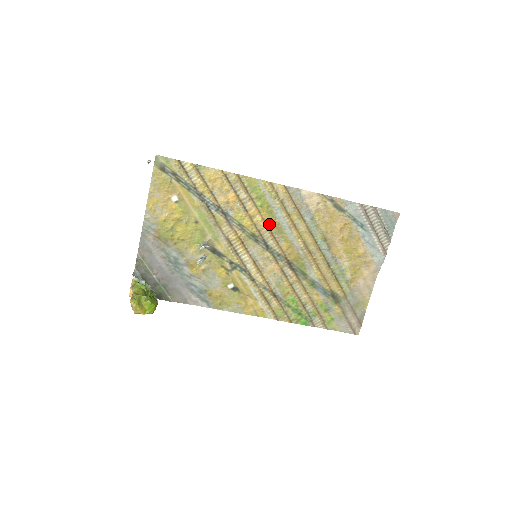
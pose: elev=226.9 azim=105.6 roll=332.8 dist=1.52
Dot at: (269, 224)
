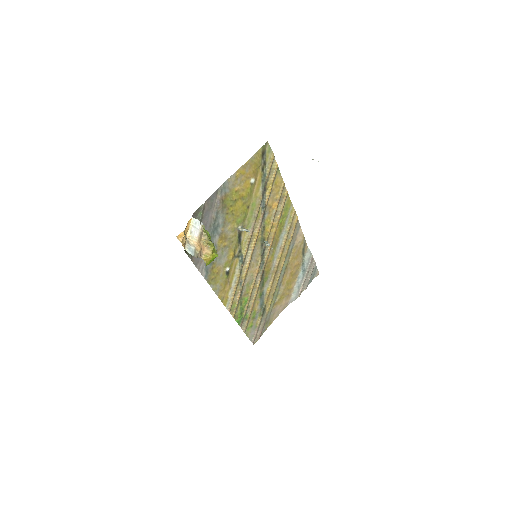
Dot at: (275, 238)
